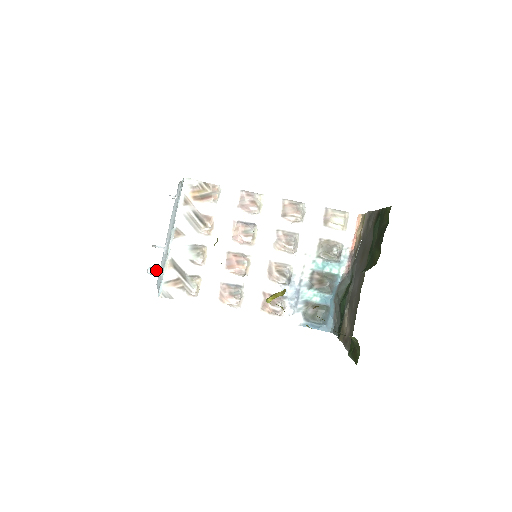
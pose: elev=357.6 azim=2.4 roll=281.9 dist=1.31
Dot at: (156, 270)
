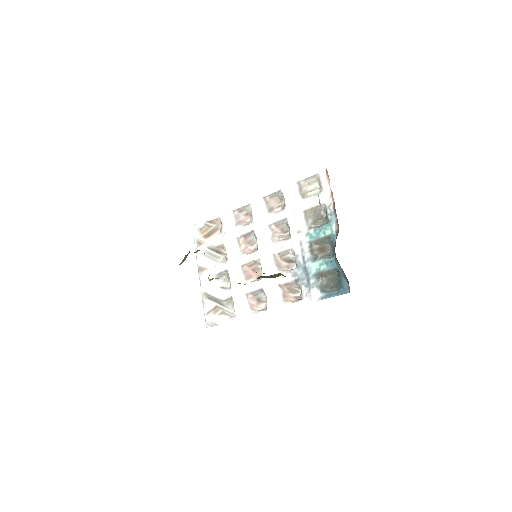
Dot at: occluded
